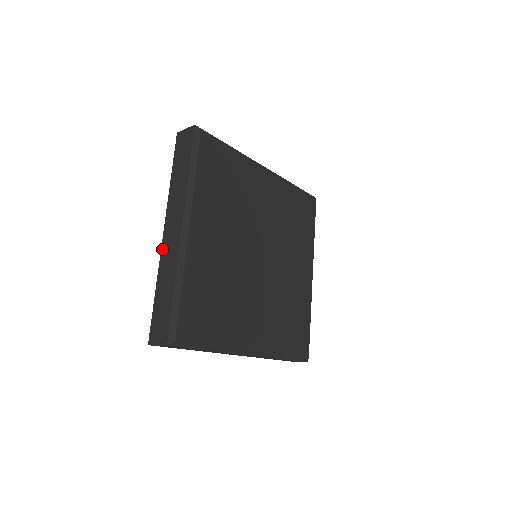
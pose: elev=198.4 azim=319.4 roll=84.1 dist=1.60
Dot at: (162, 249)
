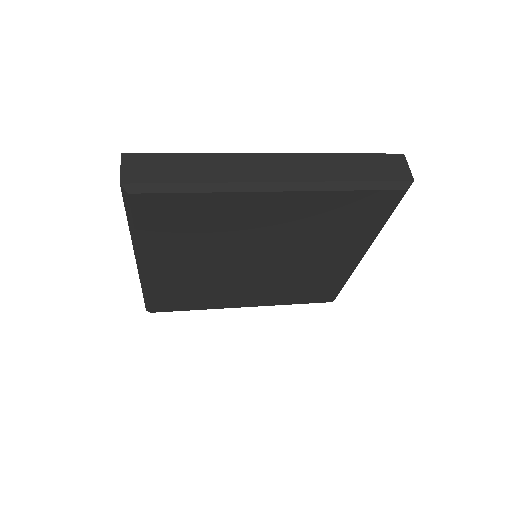
Dot at: occluded
